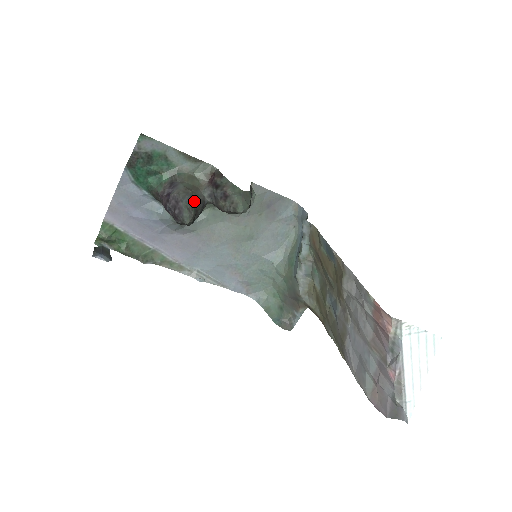
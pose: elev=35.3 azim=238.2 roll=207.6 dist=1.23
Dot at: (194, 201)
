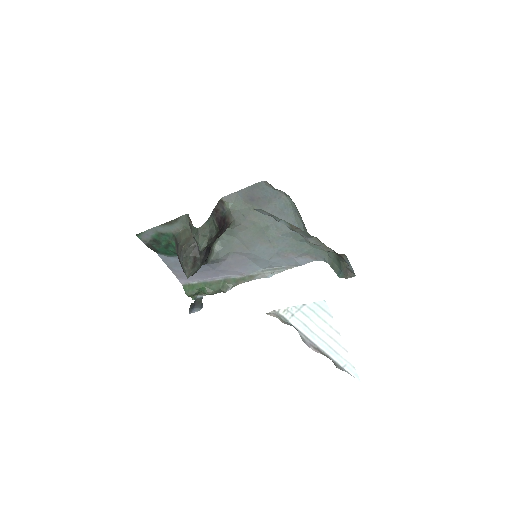
Dot at: (188, 254)
